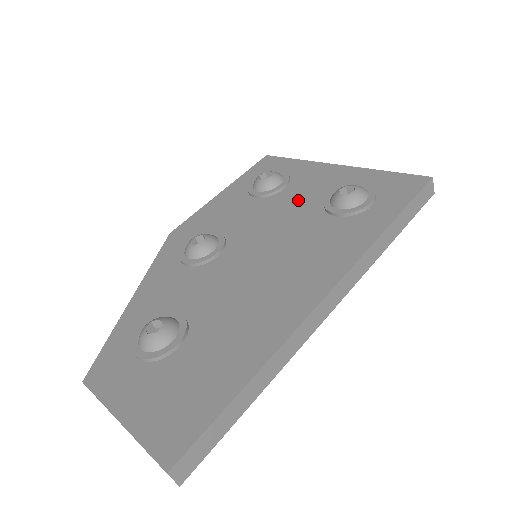
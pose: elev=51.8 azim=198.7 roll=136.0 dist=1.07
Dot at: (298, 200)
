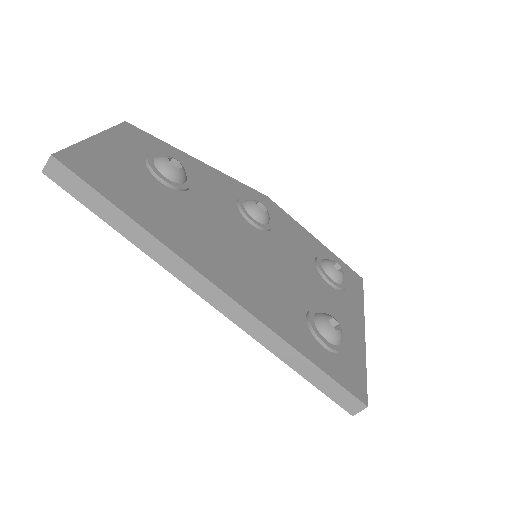
Dot at: (318, 291)
